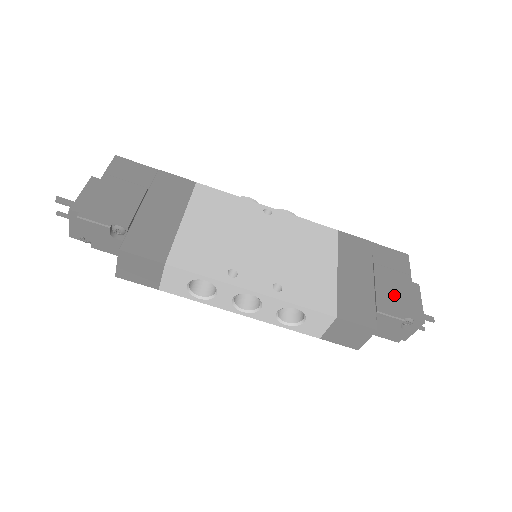
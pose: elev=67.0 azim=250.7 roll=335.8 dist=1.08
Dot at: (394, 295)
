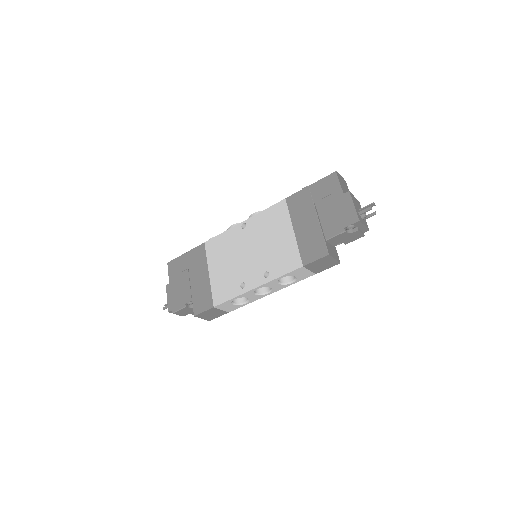
Dot at: (334, 217)
